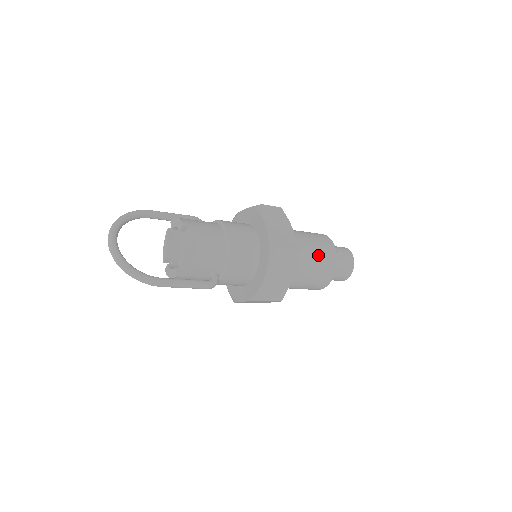
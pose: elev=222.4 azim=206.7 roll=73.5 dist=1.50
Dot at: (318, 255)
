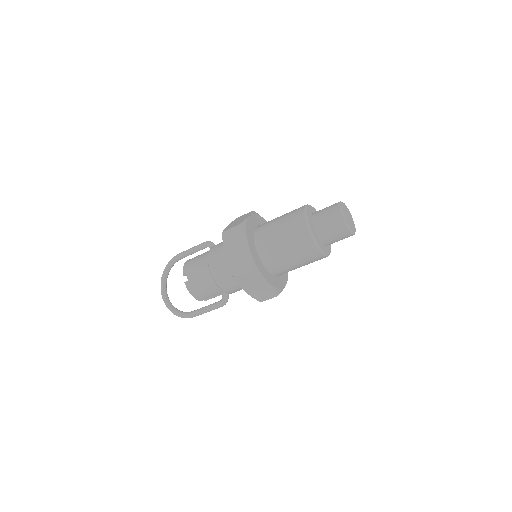
Dot at: (291, 247)
